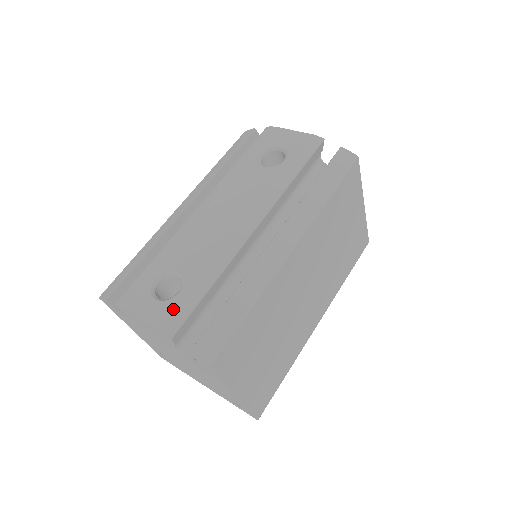
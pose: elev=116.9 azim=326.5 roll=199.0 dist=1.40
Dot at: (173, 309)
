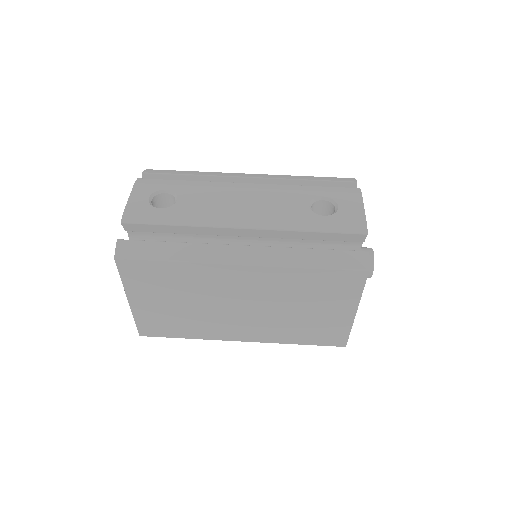
Dot at: (144, 211)
